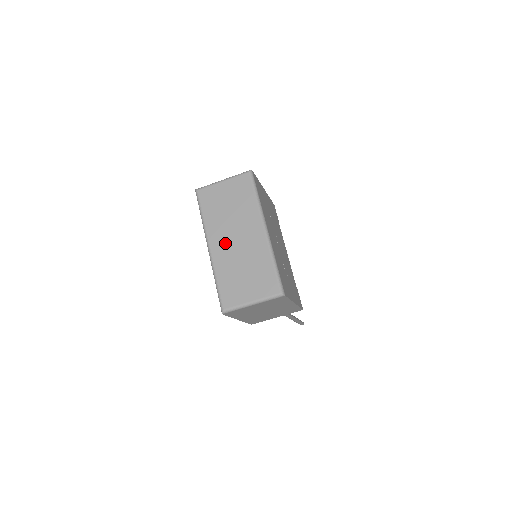
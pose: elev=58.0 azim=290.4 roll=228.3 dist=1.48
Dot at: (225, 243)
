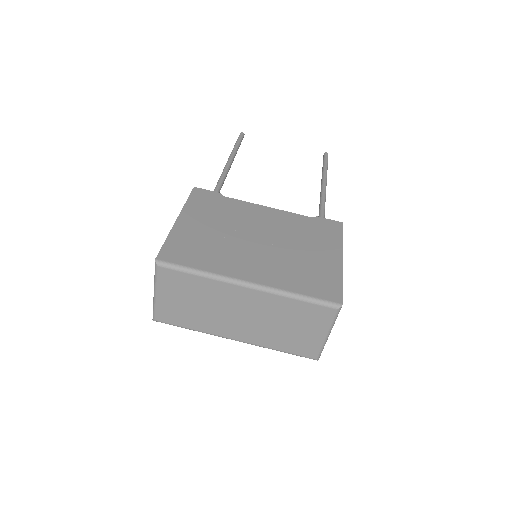
Dot at: (239, 327)
